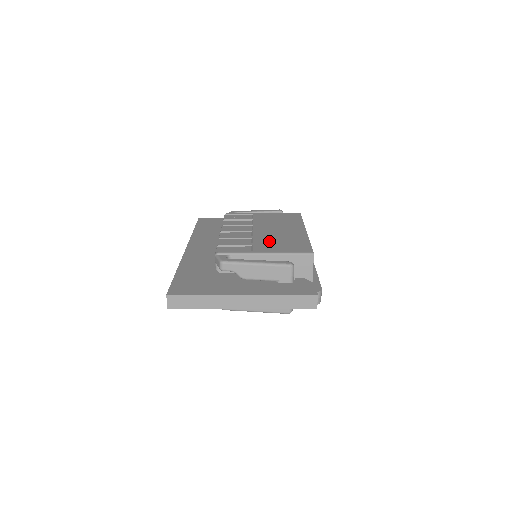
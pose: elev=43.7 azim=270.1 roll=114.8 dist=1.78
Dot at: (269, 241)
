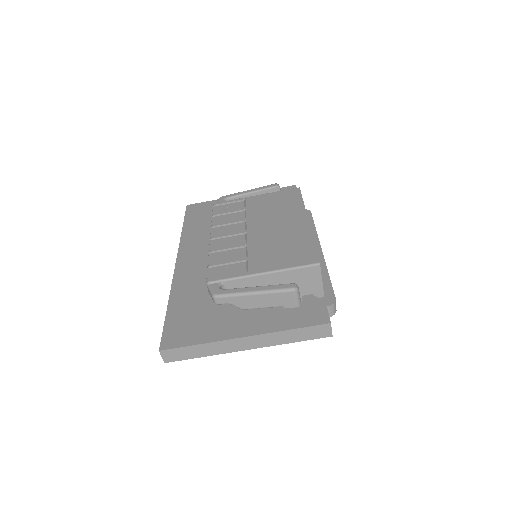
Dot at: (266, 249)
